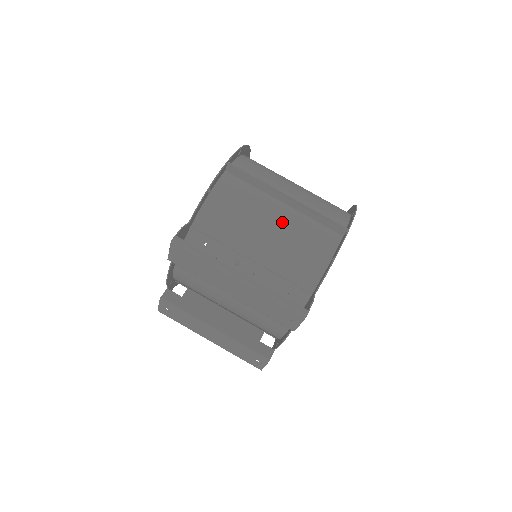
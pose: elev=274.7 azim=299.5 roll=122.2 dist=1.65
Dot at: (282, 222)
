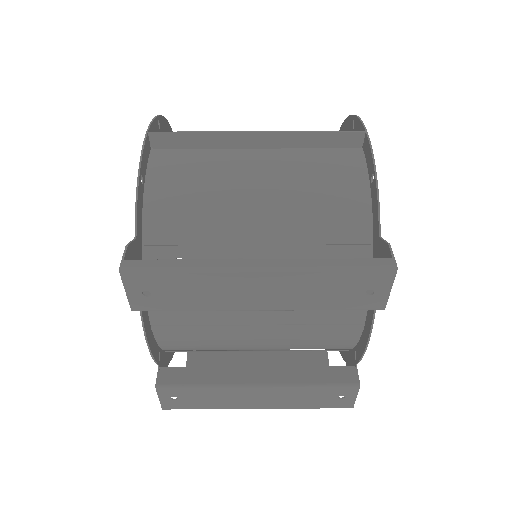
Dot at: (270, 171)
